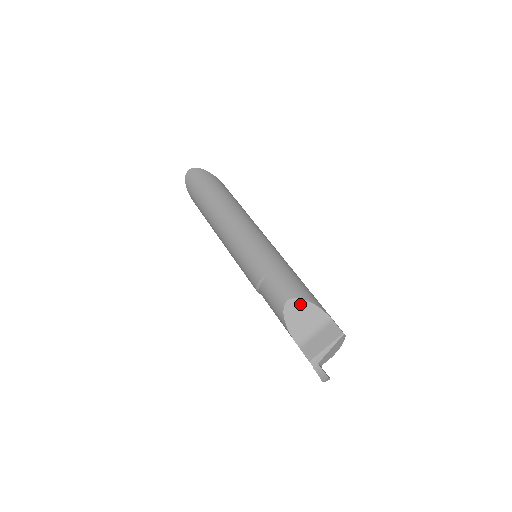
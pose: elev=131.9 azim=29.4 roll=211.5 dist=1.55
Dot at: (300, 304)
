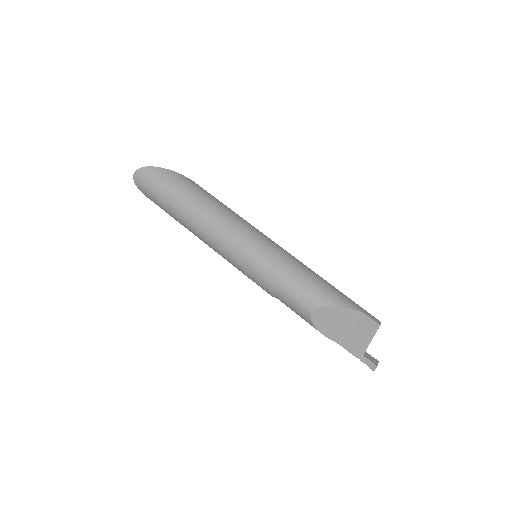
Dot at: (326, 311)
